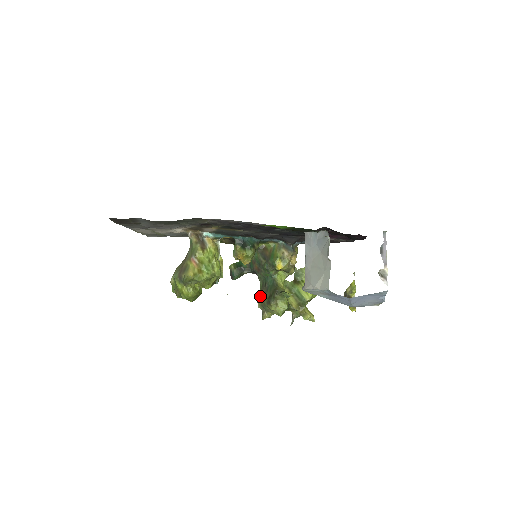
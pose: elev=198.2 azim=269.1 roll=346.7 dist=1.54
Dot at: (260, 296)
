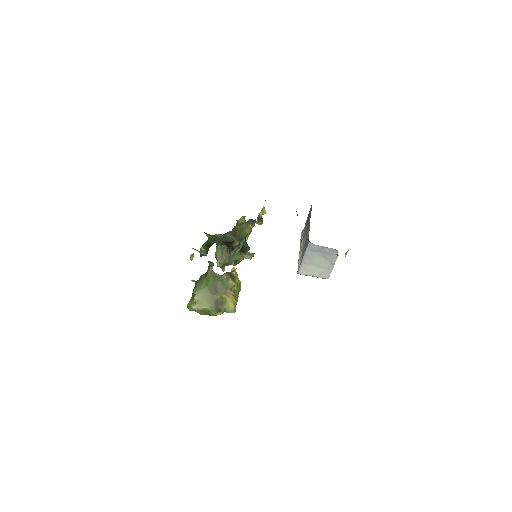
Dot at: (223, 259)
